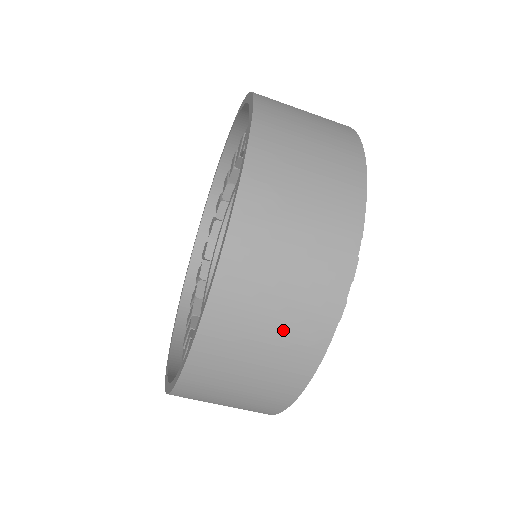
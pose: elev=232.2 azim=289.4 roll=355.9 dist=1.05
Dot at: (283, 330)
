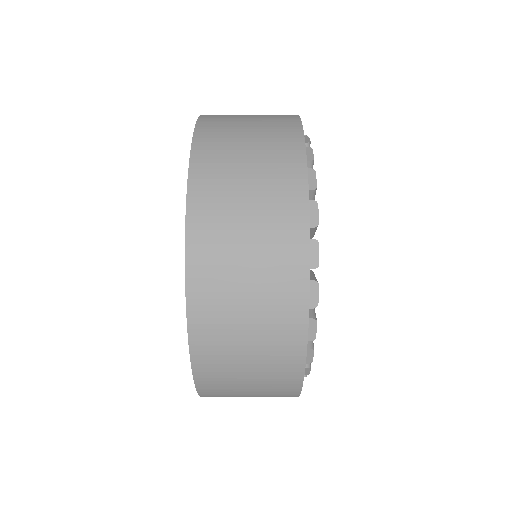
Dot at: (261, 326)
